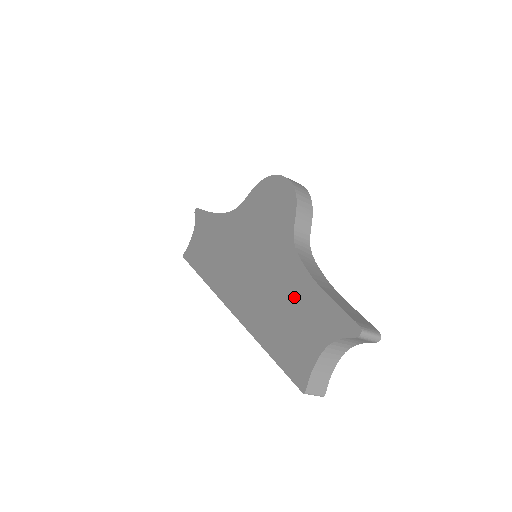
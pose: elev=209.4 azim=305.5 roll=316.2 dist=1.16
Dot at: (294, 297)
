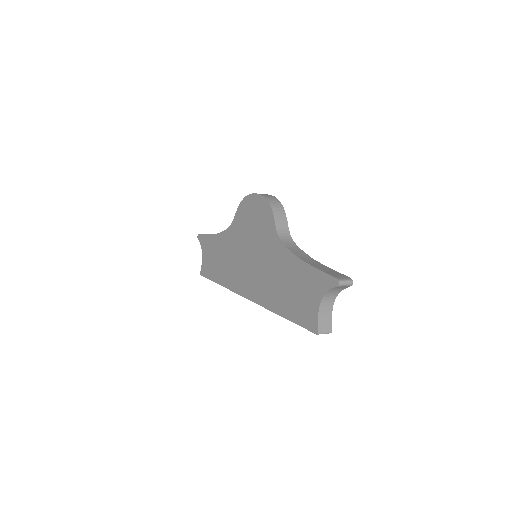
Dot at: (291, 275)
